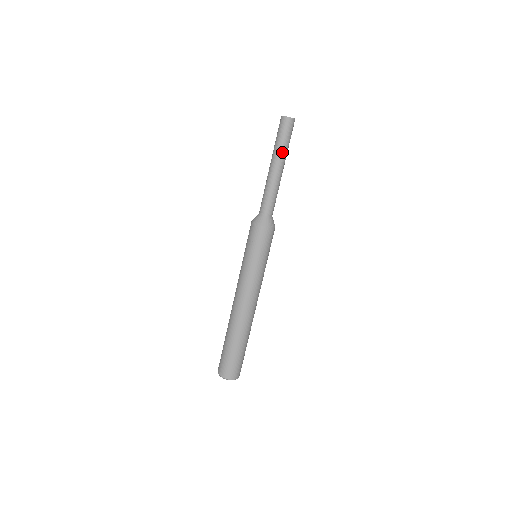
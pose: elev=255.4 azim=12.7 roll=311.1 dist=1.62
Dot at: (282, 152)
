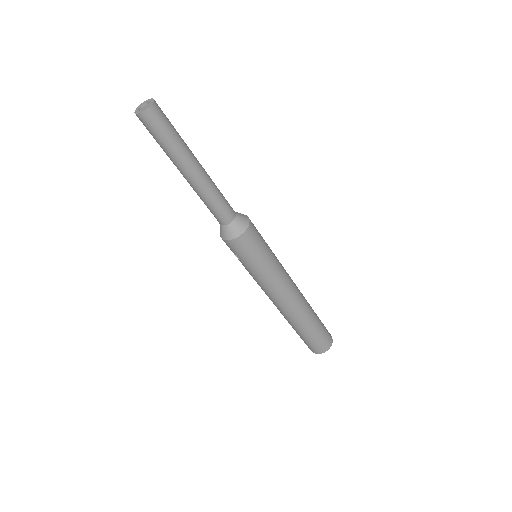
Dot at: (176, 156)
